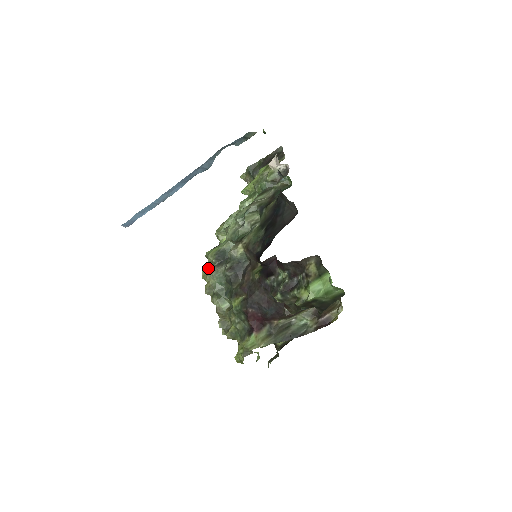
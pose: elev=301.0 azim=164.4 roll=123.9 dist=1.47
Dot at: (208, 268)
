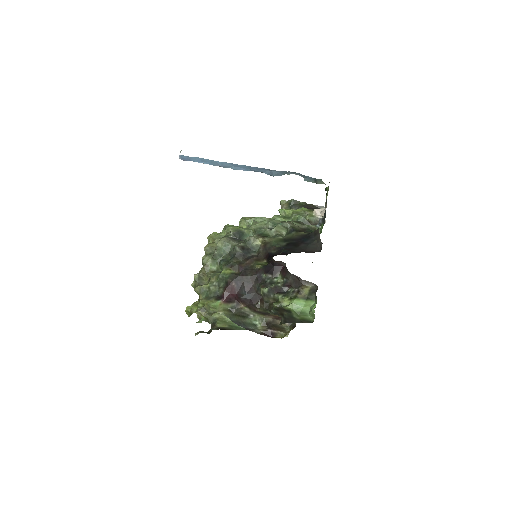
Dot at: (219, 235)
